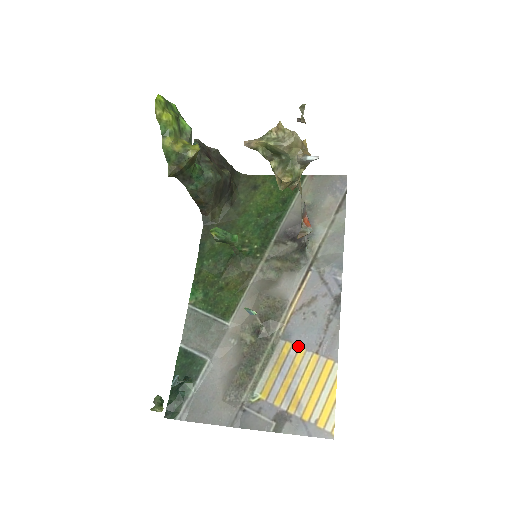
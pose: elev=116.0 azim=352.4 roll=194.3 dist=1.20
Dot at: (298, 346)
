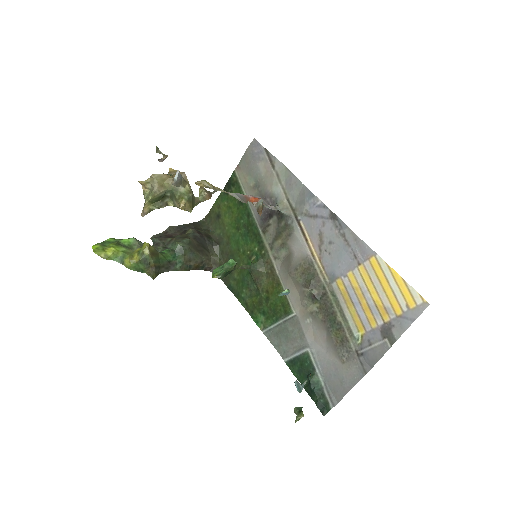
Dot at: (345, 275)
